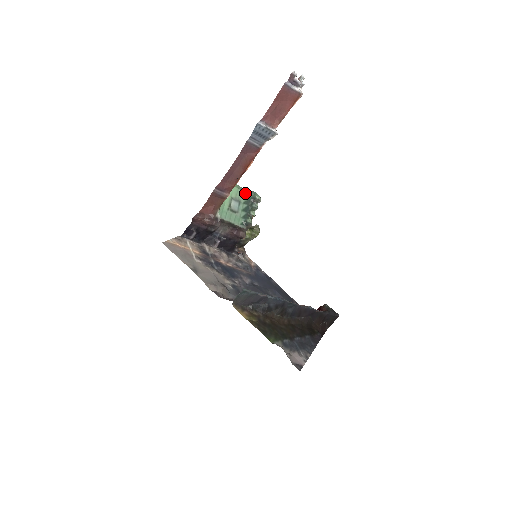
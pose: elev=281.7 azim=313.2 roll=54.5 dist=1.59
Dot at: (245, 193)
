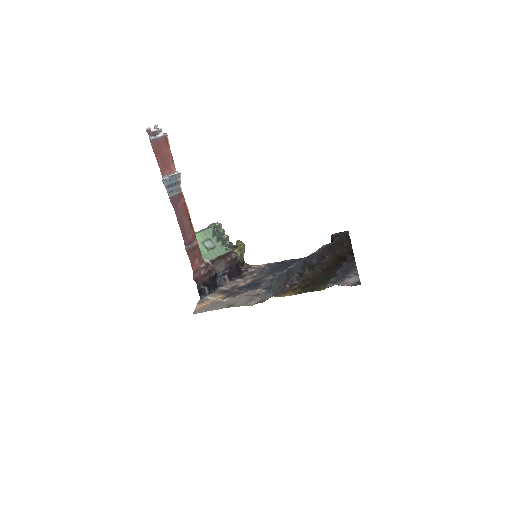
Dot at: (207, 231)
